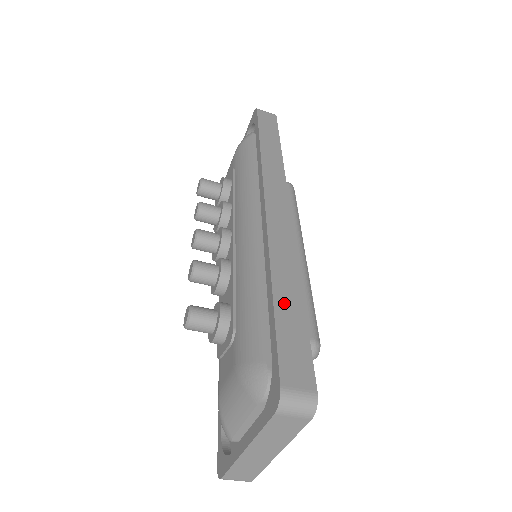
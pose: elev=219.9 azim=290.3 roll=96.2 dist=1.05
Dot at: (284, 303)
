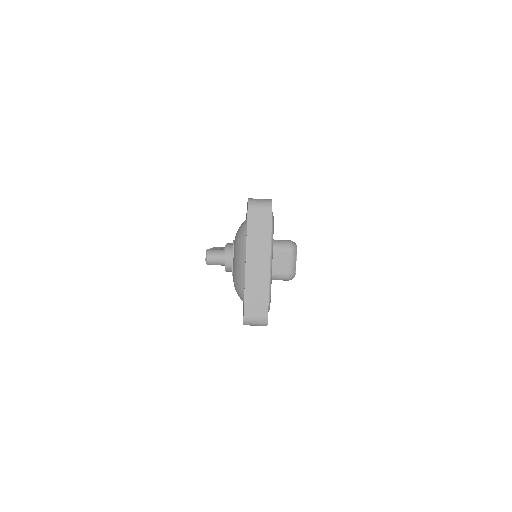
Dot at: occluded
